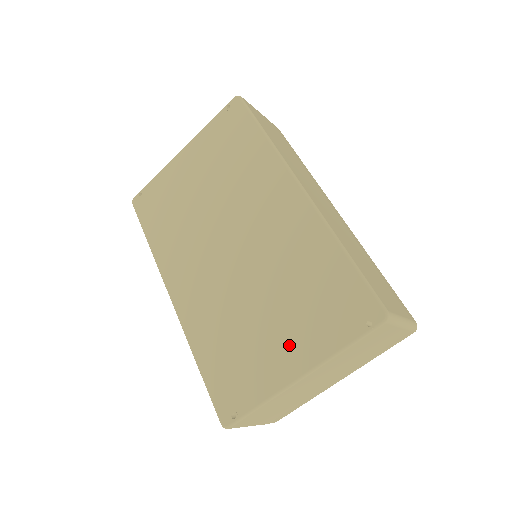
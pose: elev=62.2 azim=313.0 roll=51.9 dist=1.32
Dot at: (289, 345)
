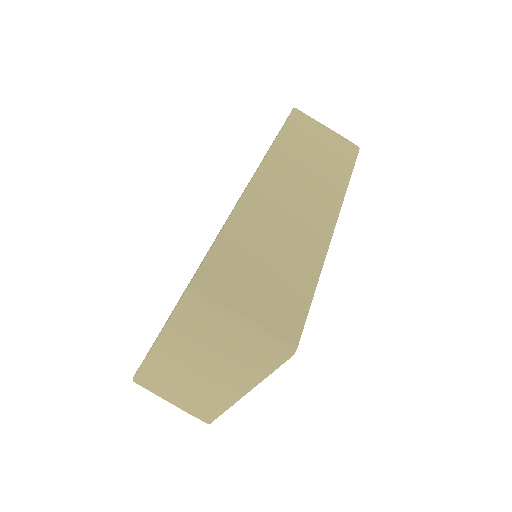
Dot at: occluded
